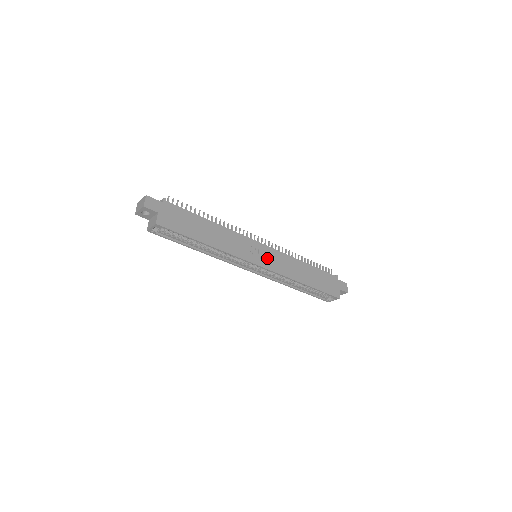
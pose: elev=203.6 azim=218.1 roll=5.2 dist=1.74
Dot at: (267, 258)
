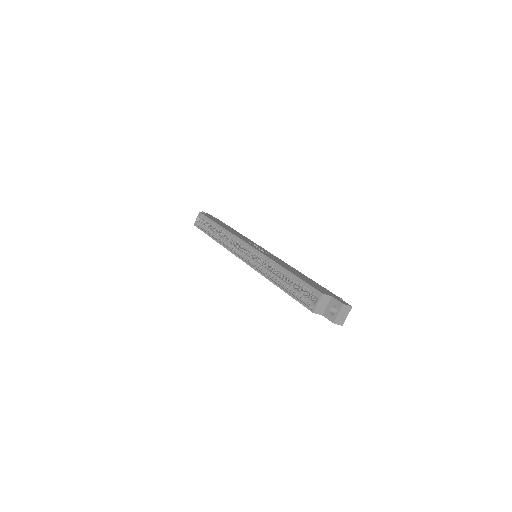
Dot at: (262, 250)
